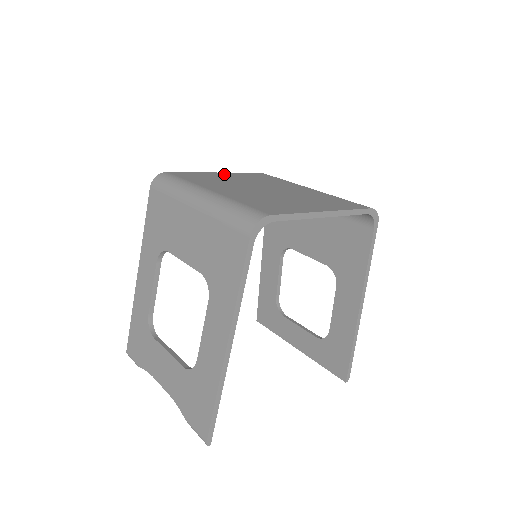
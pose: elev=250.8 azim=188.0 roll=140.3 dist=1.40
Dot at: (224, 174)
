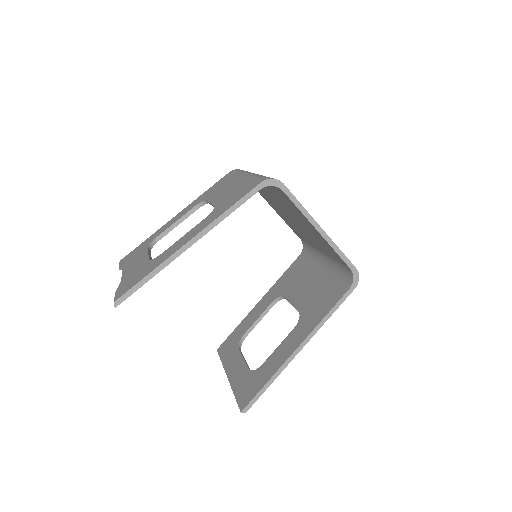
Dot at: occluded
